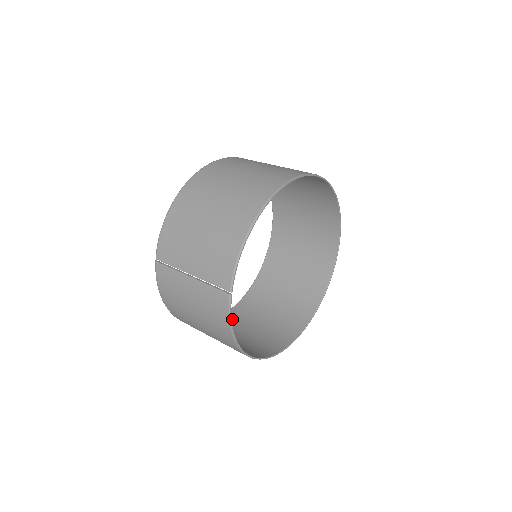
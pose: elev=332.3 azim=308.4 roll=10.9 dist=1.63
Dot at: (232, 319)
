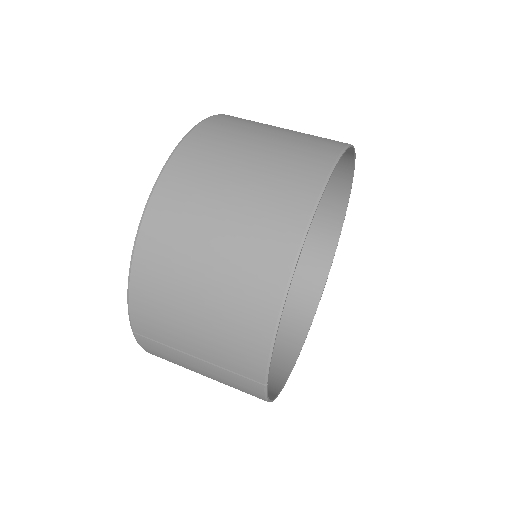
Dot at: occluded
